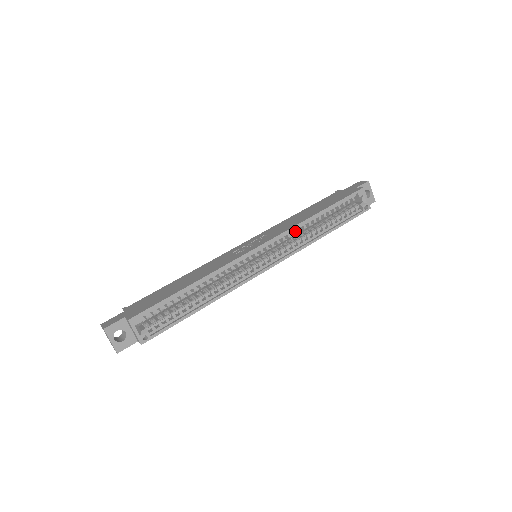
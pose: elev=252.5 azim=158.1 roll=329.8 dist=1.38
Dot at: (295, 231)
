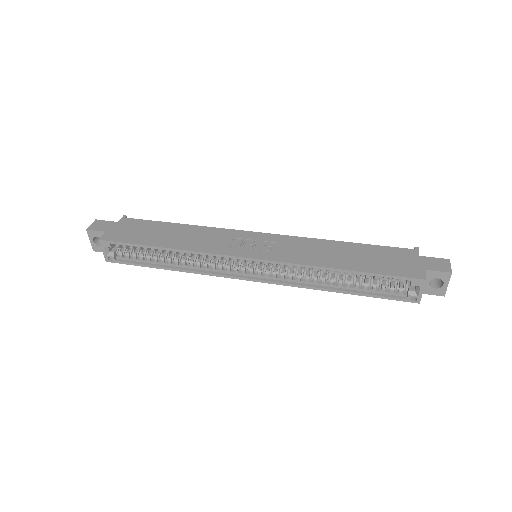
Dot at: occluded
